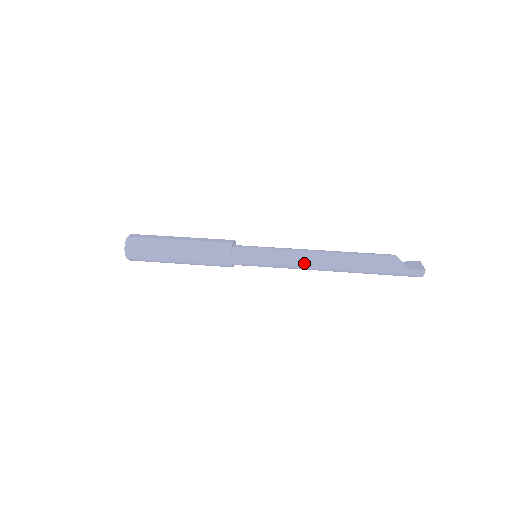
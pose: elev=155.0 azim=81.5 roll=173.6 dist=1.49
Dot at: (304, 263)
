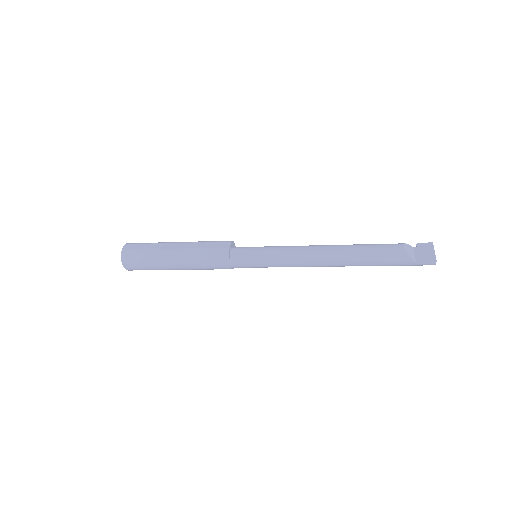
Dot at: (306, 264)
